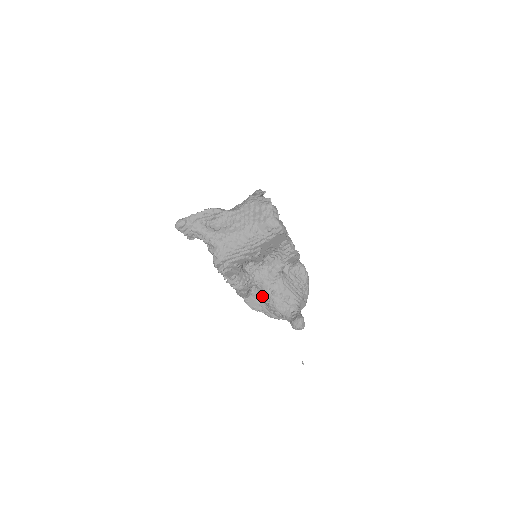
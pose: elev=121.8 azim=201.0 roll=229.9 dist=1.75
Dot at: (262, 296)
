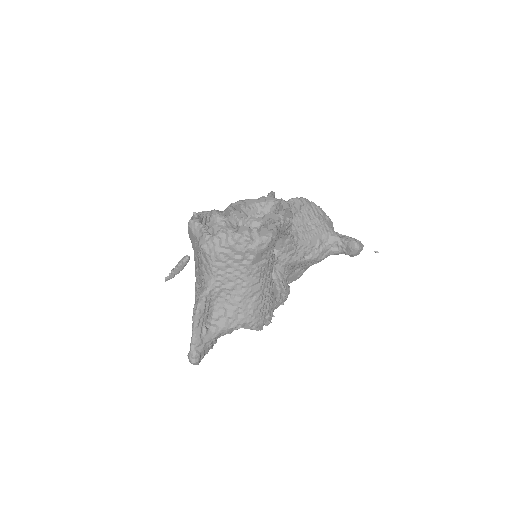
Dot at: (298, 267)
